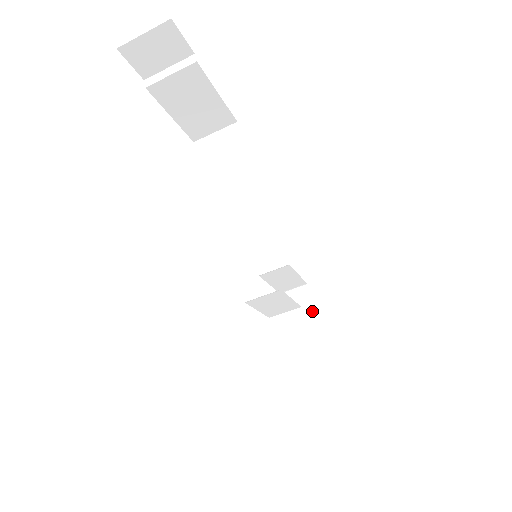
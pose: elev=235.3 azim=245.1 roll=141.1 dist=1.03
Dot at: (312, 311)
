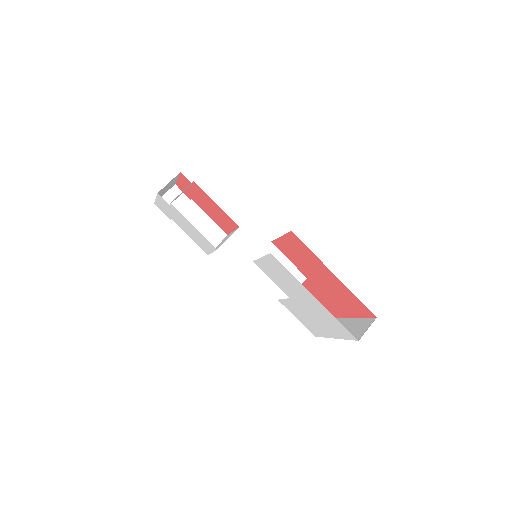
Dot at: (340, 320)
